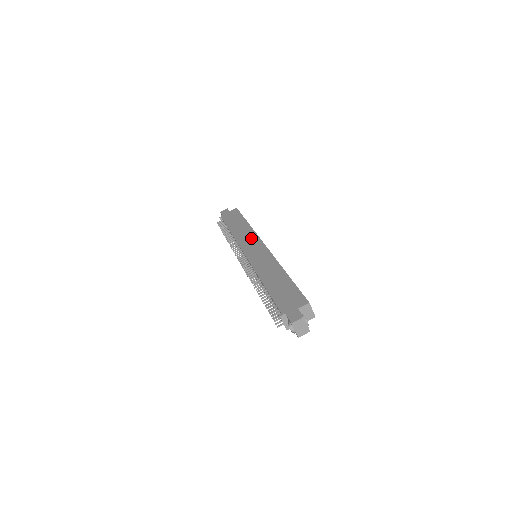
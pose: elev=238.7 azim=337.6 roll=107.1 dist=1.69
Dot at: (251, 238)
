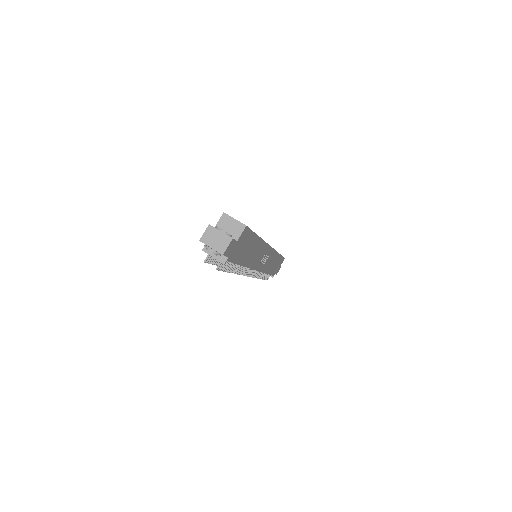
Dot at: occluded
